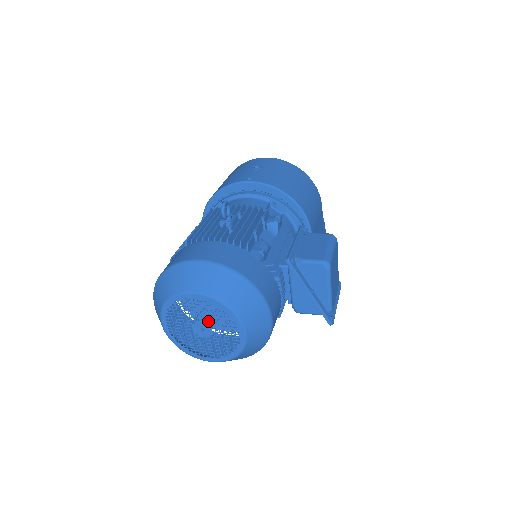
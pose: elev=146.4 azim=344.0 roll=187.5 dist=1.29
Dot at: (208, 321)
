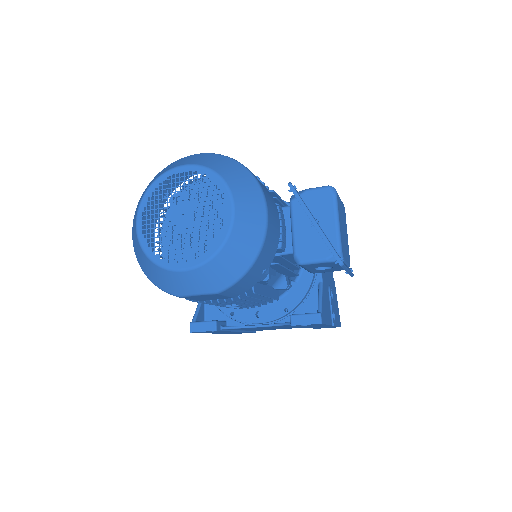
Dot at: occluded
